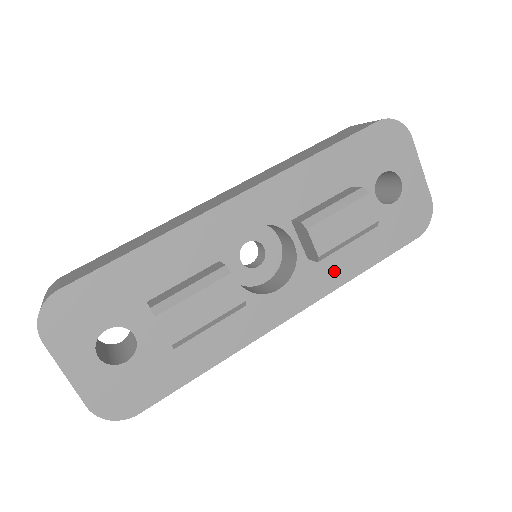
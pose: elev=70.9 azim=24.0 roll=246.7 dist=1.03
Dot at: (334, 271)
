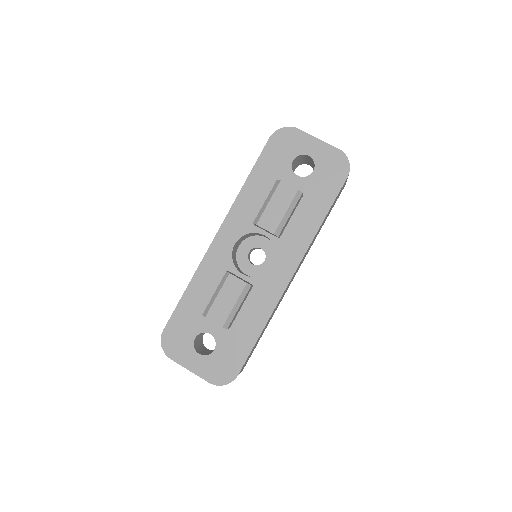
Dot at: (301, 234)
